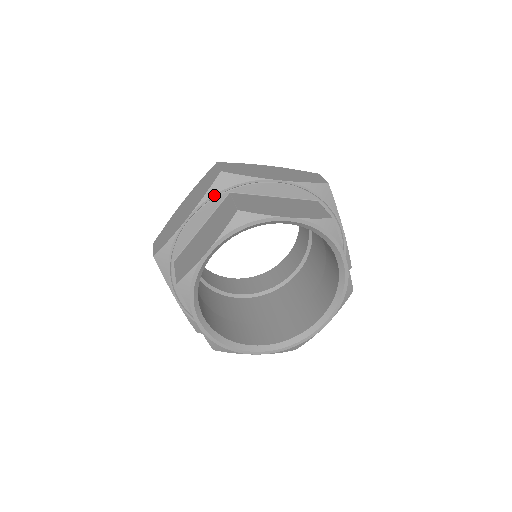
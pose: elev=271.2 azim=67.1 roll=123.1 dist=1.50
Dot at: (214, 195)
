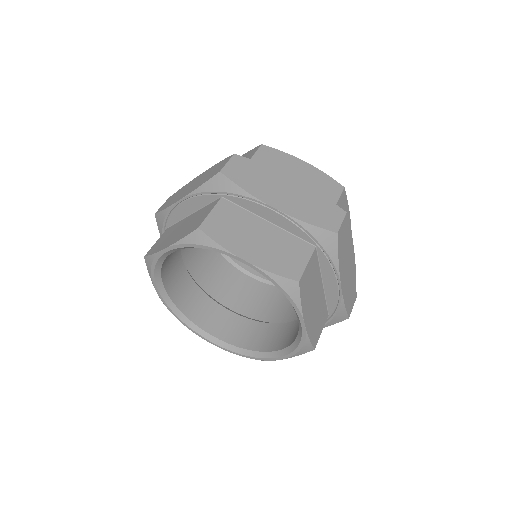
Dot at: occluded
